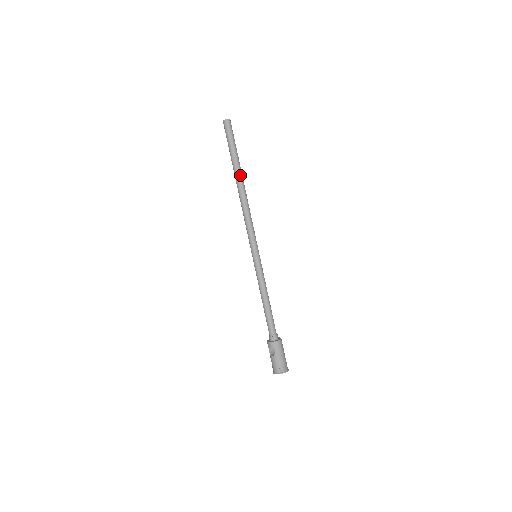
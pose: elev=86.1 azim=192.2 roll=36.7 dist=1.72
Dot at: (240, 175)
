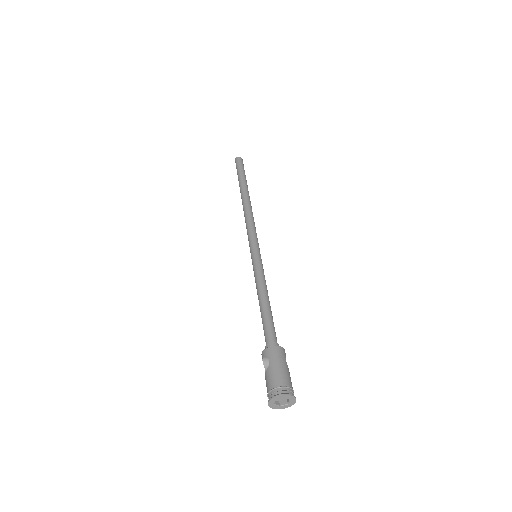
Dot at: (245, 190)
